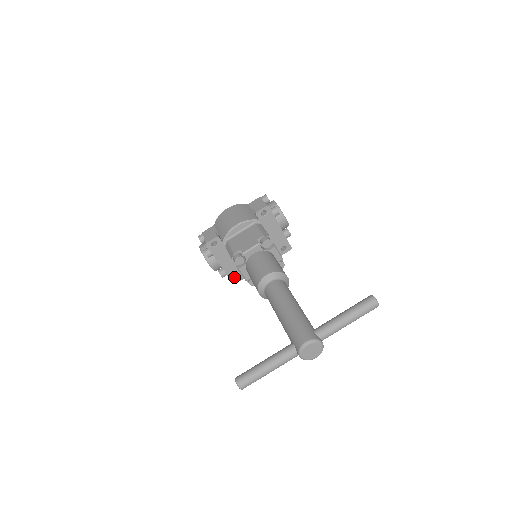
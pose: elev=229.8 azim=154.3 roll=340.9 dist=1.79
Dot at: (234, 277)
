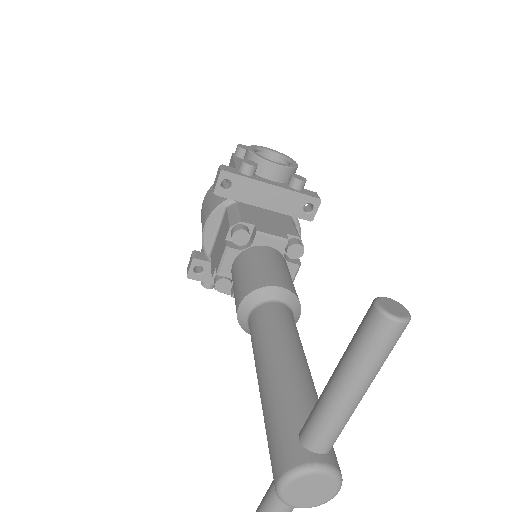
Dot at: occluded
